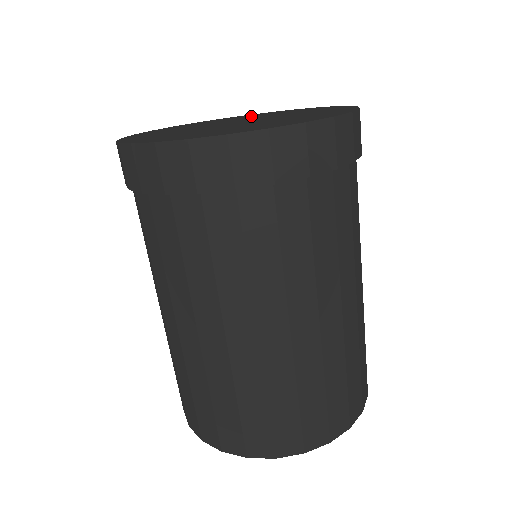
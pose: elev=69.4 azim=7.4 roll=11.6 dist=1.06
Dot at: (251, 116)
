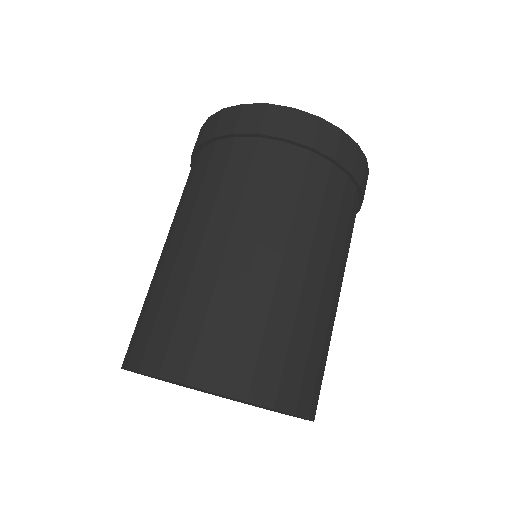
Dot at: occluded
